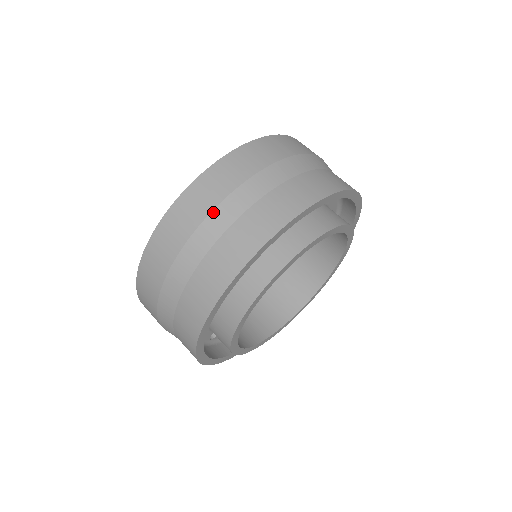
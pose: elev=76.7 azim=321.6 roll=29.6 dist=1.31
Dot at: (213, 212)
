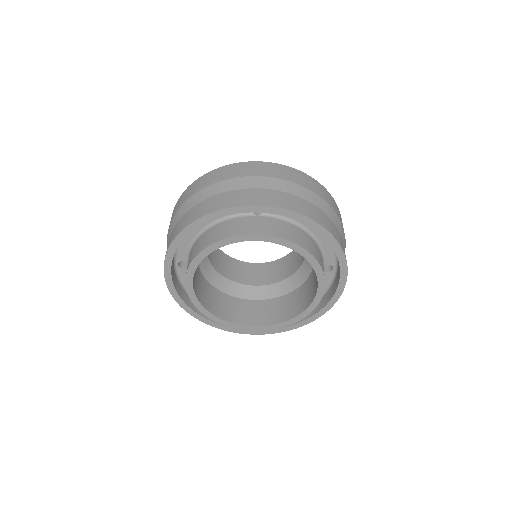
Dot at: (280, 179)
